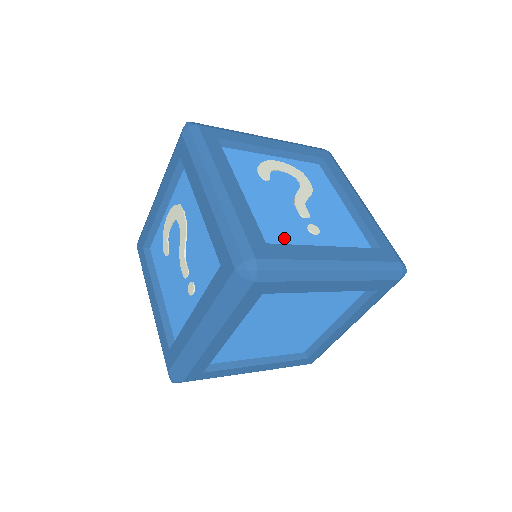
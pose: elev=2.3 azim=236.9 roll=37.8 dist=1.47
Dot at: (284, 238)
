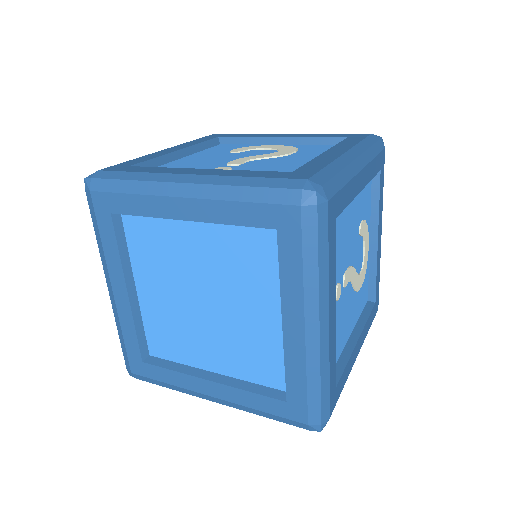
Dot at: occluded
